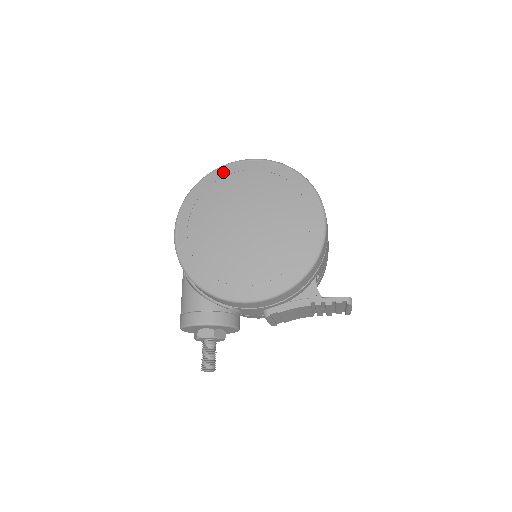
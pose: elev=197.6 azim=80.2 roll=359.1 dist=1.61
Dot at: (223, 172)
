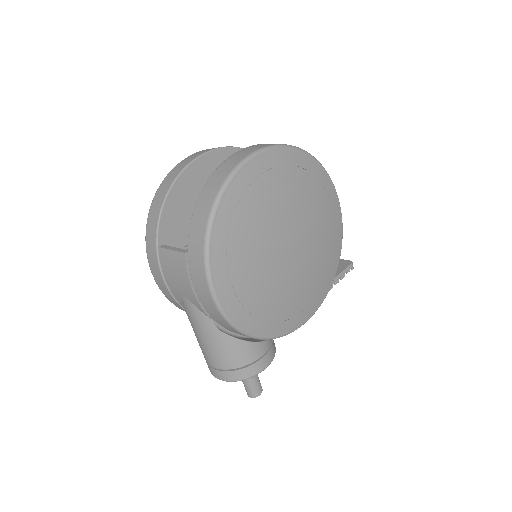
Dot at: (241, 184)
